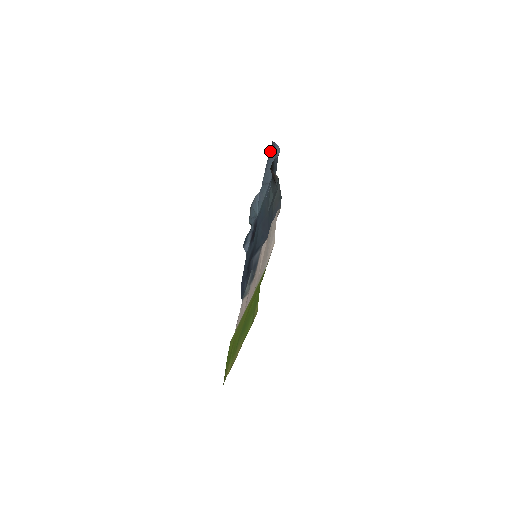
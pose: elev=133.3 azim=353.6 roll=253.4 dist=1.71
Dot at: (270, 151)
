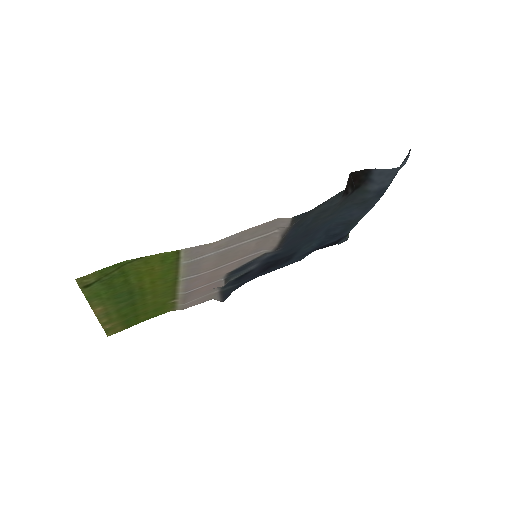
Dot at: (402, 162)
